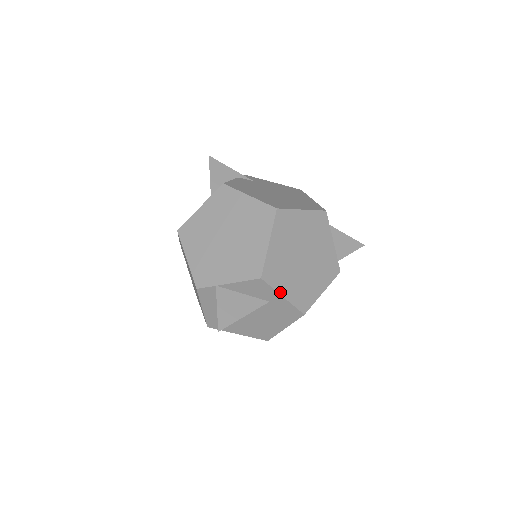
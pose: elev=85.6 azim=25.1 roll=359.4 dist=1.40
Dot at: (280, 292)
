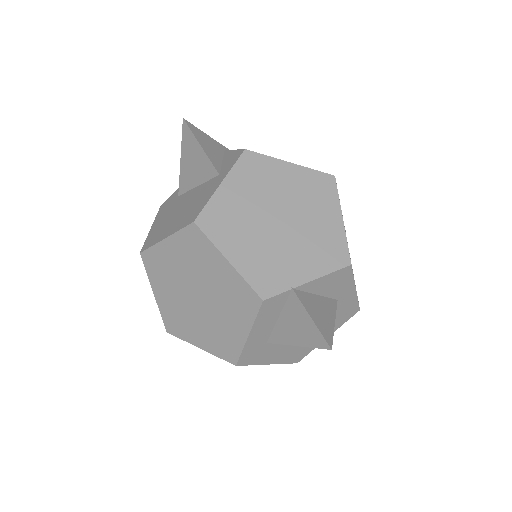
Dot at: occluded
